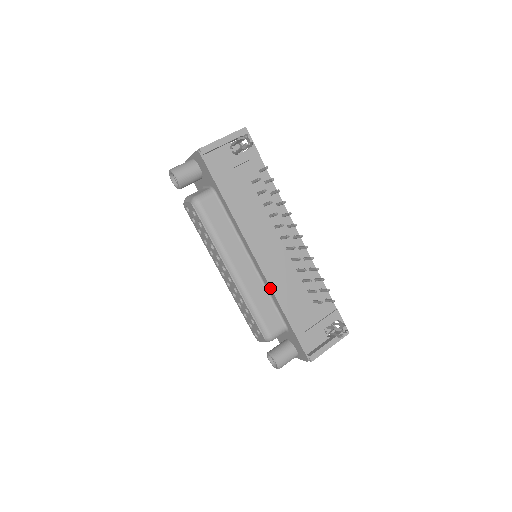
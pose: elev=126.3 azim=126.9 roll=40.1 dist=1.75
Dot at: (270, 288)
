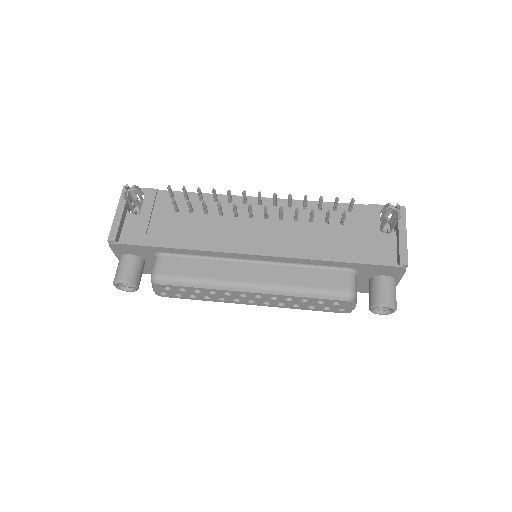
Dot at: (292, 259)
